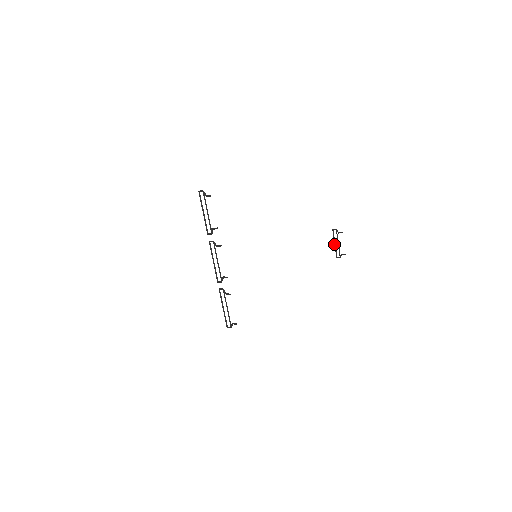
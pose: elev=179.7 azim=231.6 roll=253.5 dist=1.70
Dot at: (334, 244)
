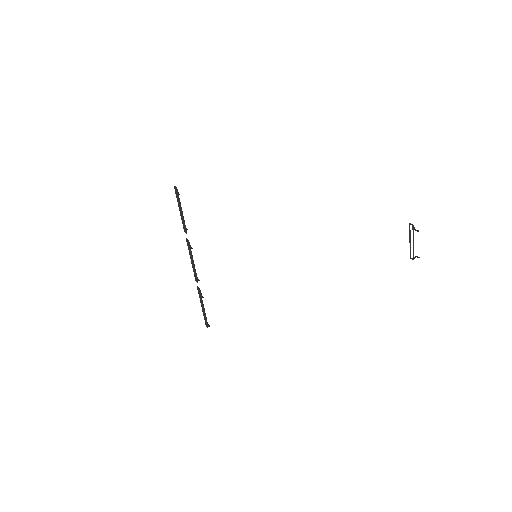
Dot at: (409, 241)
